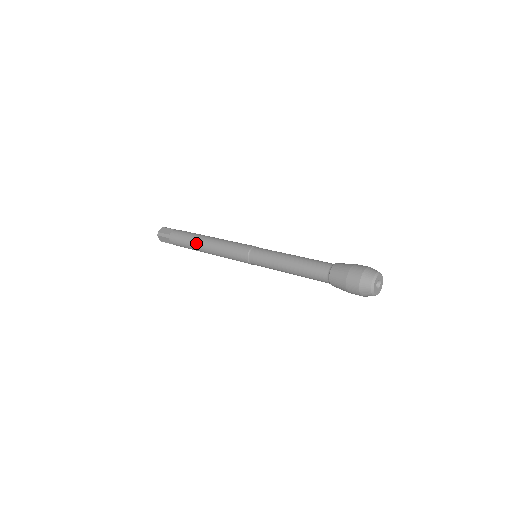
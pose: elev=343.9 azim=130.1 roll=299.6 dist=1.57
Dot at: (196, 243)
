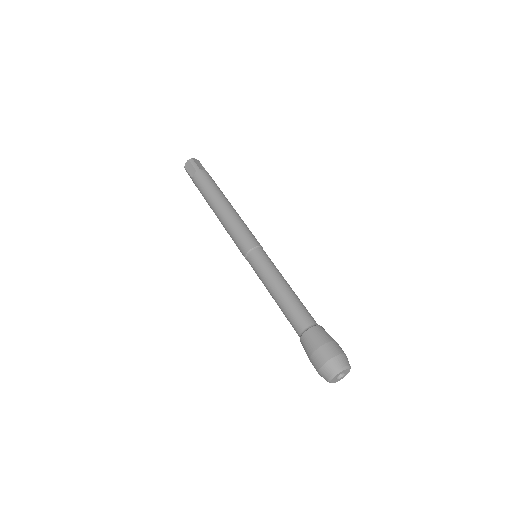
Dot at: (210, 207)
